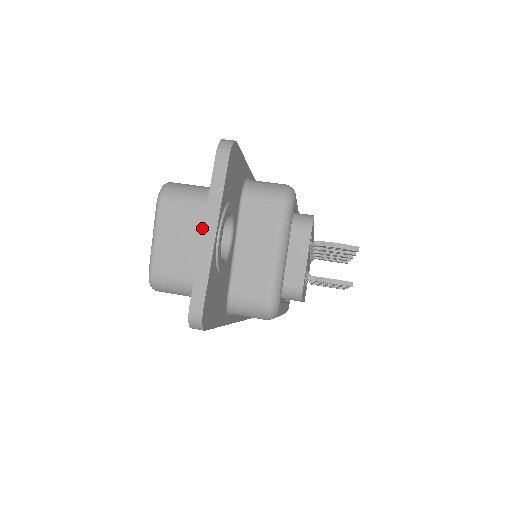
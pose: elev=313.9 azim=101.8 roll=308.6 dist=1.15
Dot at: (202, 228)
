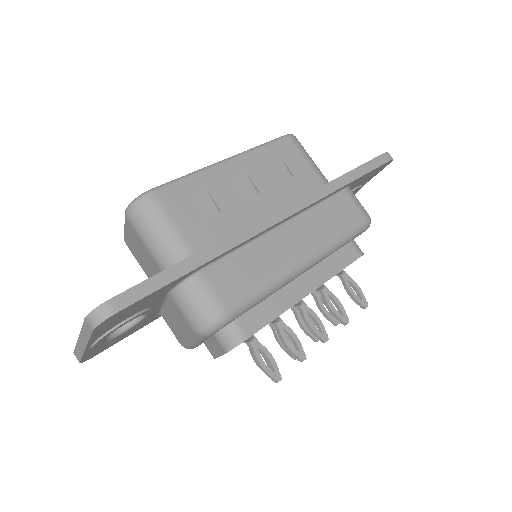
Dot at: (152, 264)
